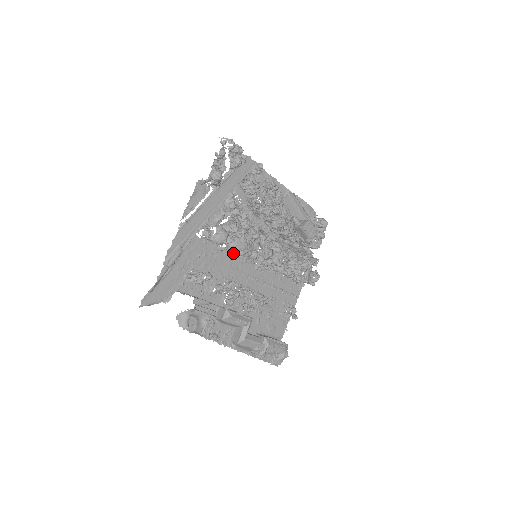
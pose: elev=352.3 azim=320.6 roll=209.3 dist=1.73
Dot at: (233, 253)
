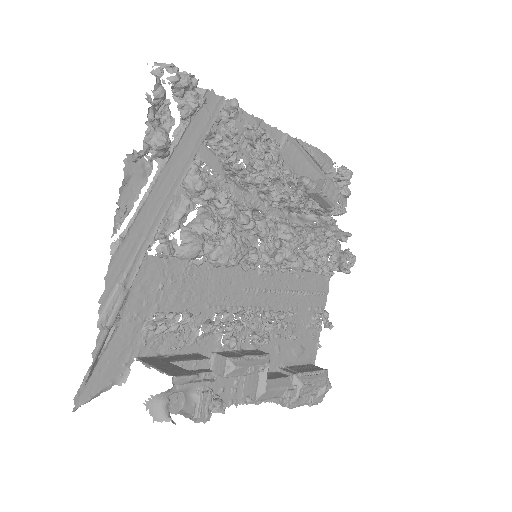
Dot at: occluded
